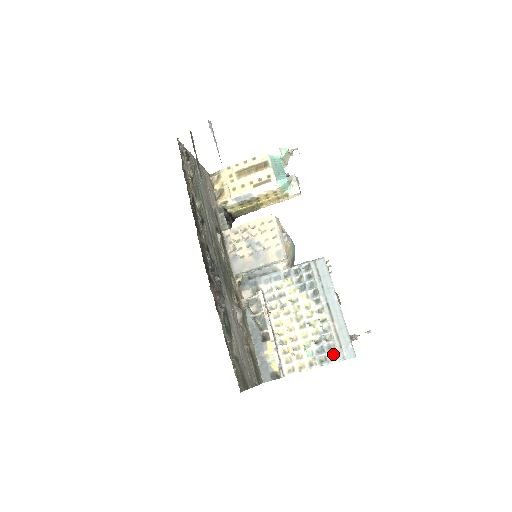
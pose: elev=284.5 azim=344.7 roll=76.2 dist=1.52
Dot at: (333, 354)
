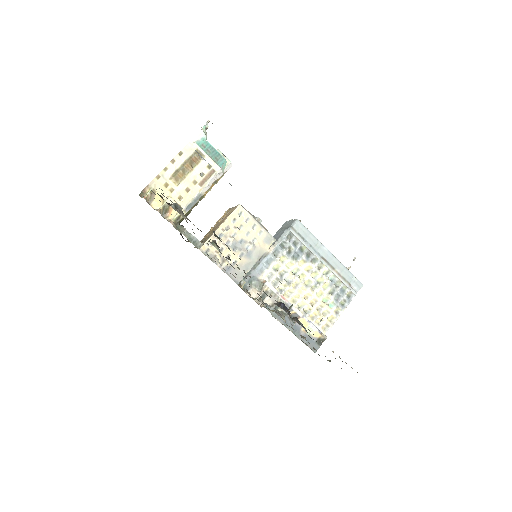
Dot at: (347, 294)
